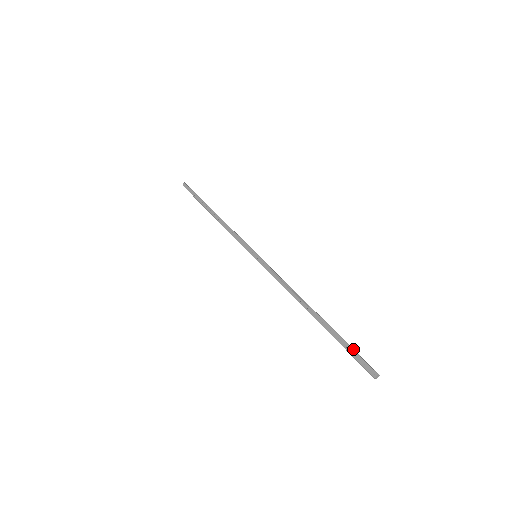
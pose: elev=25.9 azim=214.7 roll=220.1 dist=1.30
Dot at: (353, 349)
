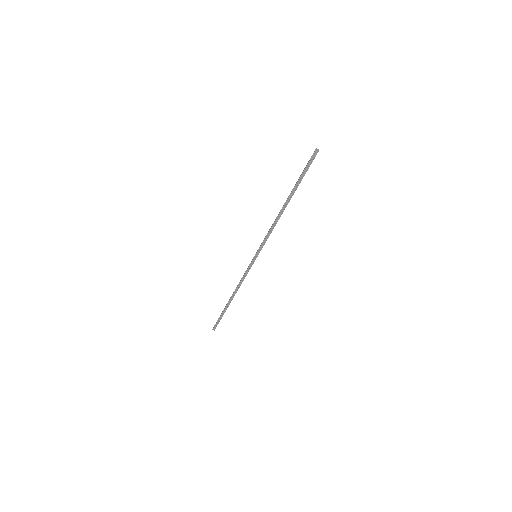
Dot at: (306, 170)
